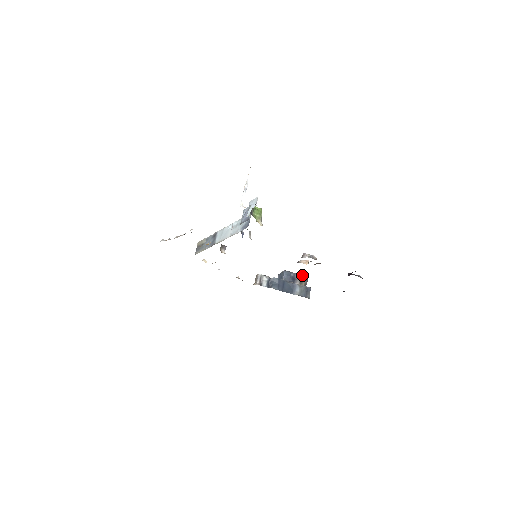
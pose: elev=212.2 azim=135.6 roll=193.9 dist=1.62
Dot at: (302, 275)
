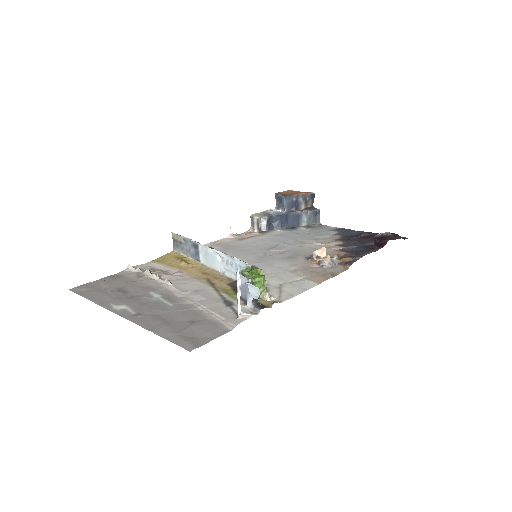
Dot at: (306, 194)
